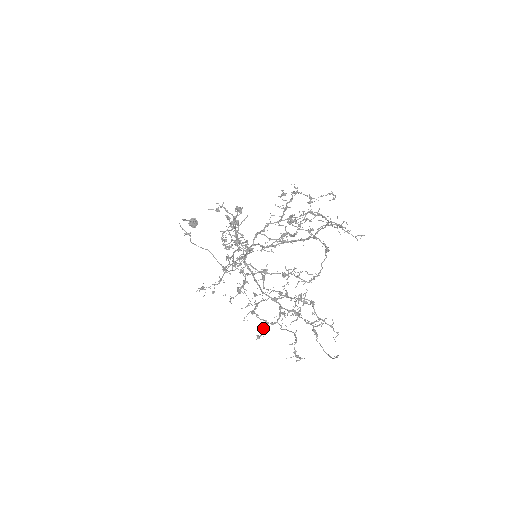
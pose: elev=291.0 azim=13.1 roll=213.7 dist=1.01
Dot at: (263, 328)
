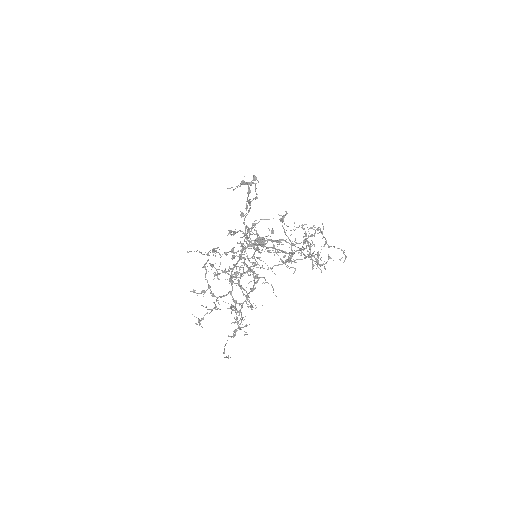
Dot at: (203, 290)
